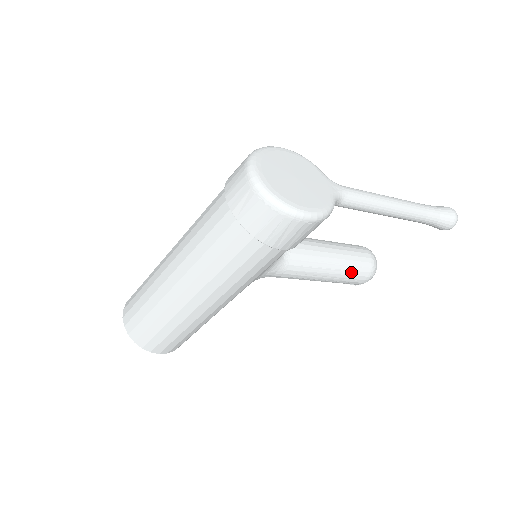
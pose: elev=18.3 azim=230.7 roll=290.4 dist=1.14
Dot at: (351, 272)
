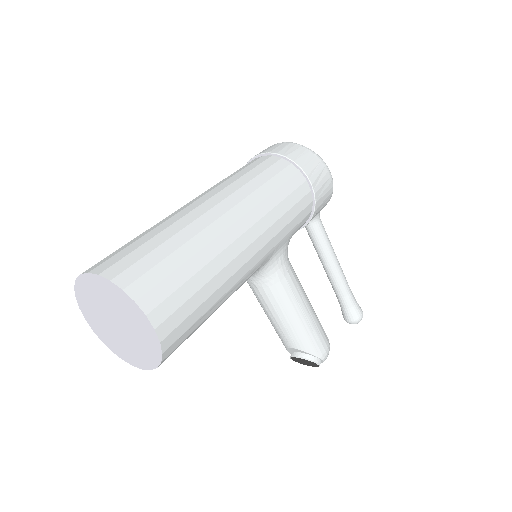
Dot at: (320, 324)
